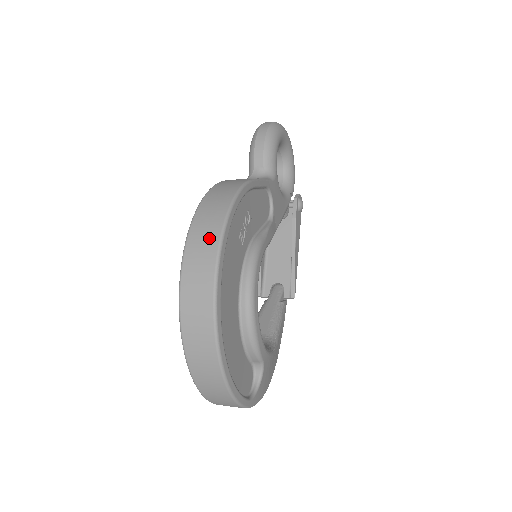
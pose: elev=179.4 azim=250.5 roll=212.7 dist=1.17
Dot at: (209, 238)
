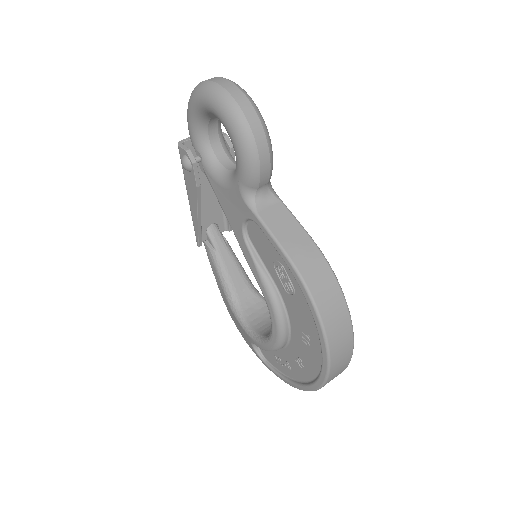
Dot at: (346, 343)
